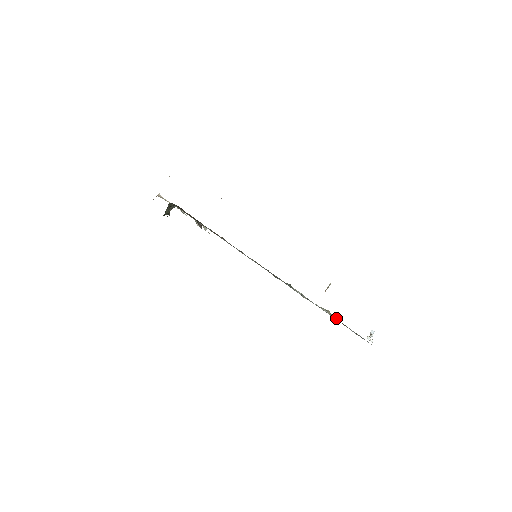
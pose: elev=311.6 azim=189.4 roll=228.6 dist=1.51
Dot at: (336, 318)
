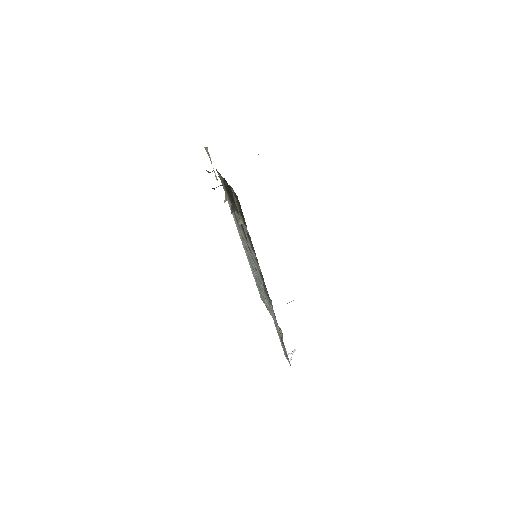
Dot at: (281, 335)
